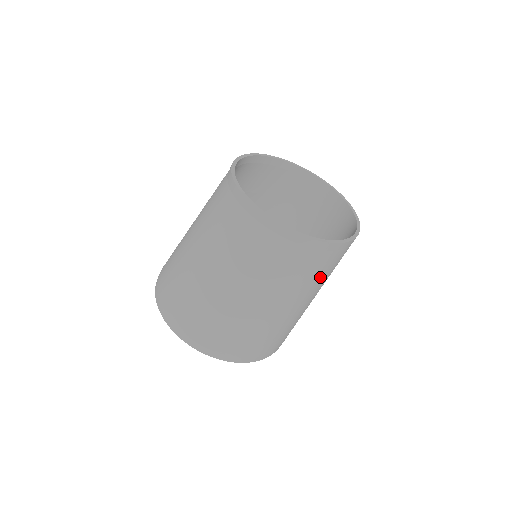
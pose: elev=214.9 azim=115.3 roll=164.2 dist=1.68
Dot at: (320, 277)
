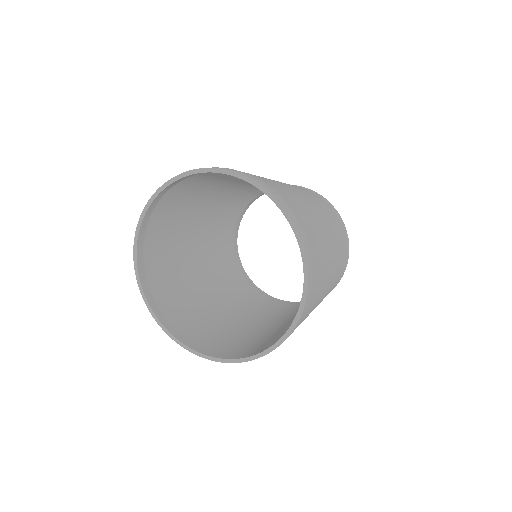
Dot at: (340, 266)
